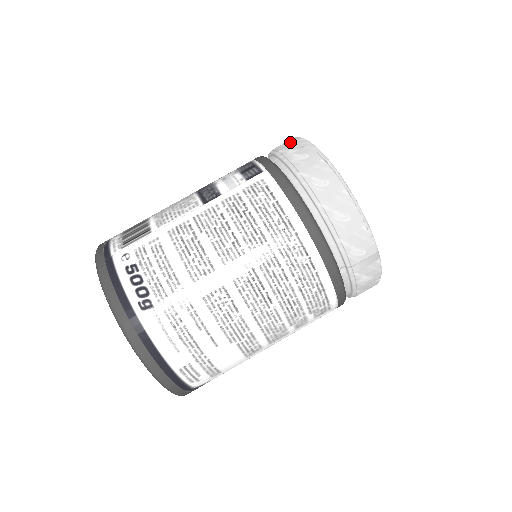
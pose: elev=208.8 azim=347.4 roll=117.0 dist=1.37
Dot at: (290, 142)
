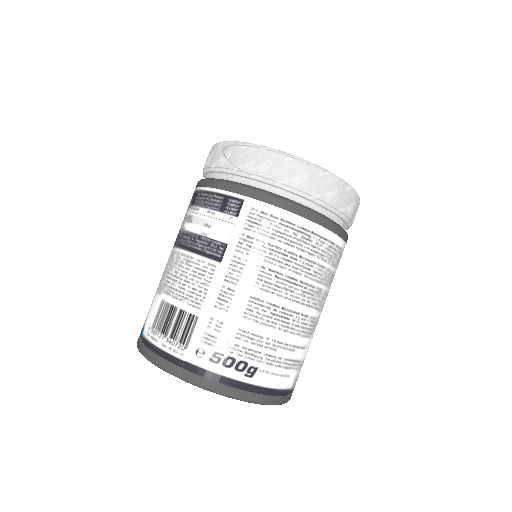
Dot at: (234, 153)
